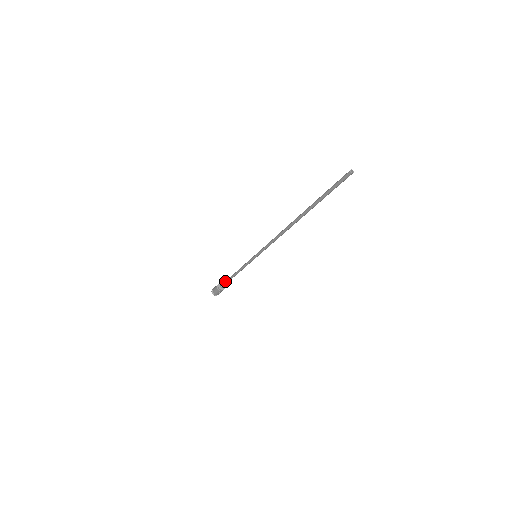
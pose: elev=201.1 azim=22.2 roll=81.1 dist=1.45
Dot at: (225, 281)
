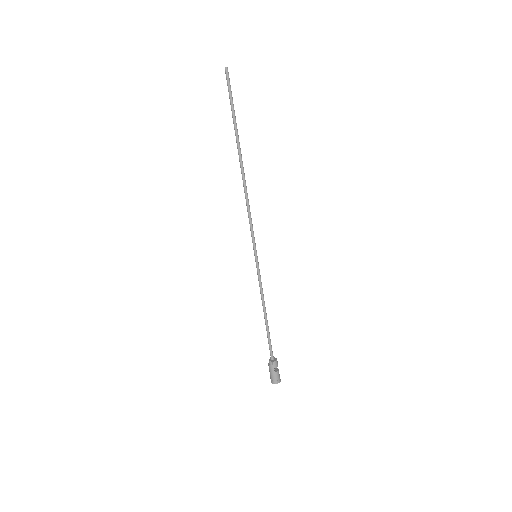
Dot at: (268, 343)
